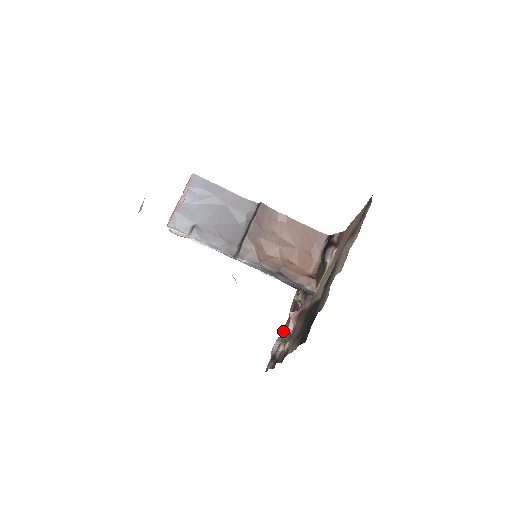
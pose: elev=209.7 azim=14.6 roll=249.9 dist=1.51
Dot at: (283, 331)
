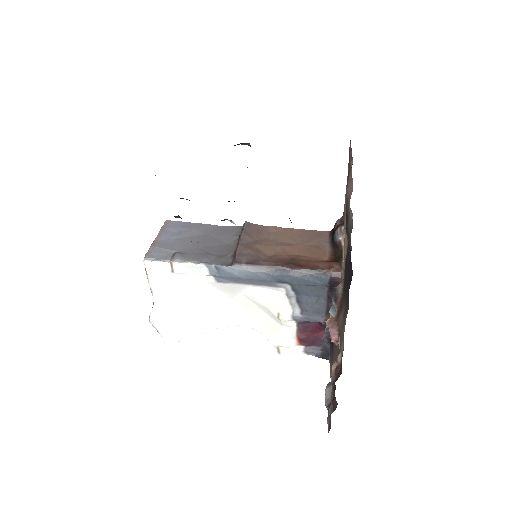
Dot at: occluded
